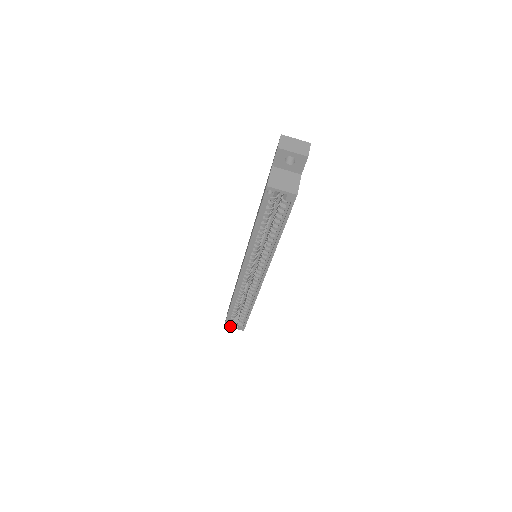
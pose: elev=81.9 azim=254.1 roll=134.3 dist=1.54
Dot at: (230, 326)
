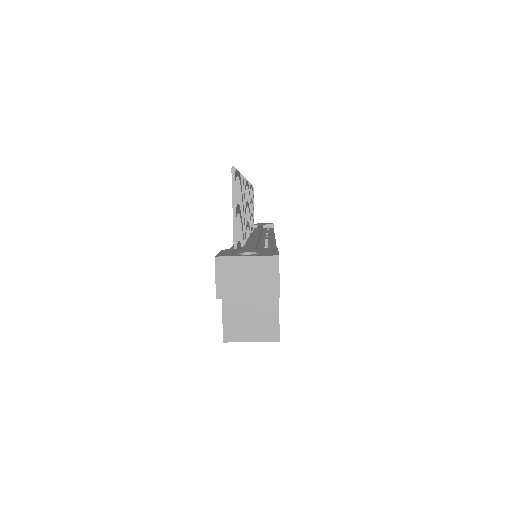
Dot at: occluded
